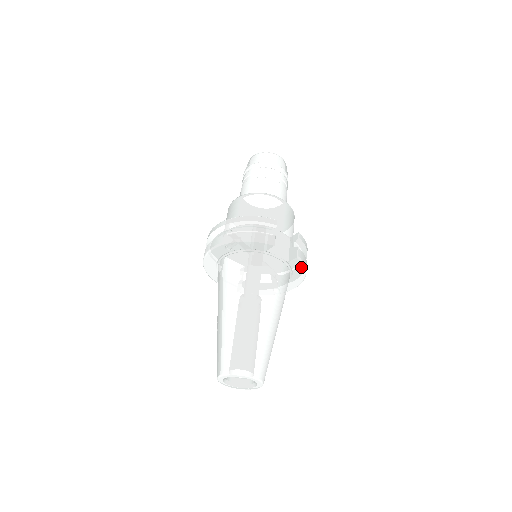
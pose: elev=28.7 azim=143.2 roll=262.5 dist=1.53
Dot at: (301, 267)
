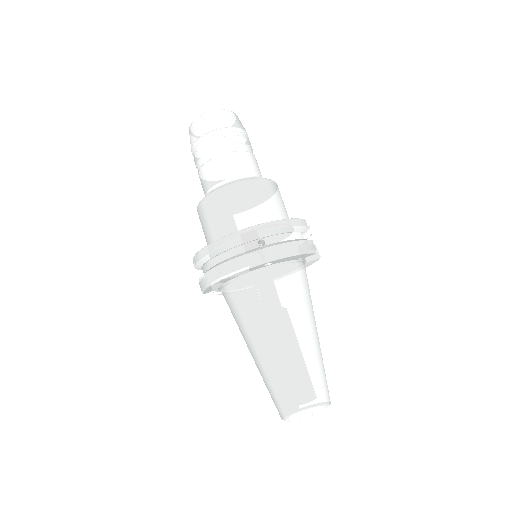
Dot at: (311, 264)
